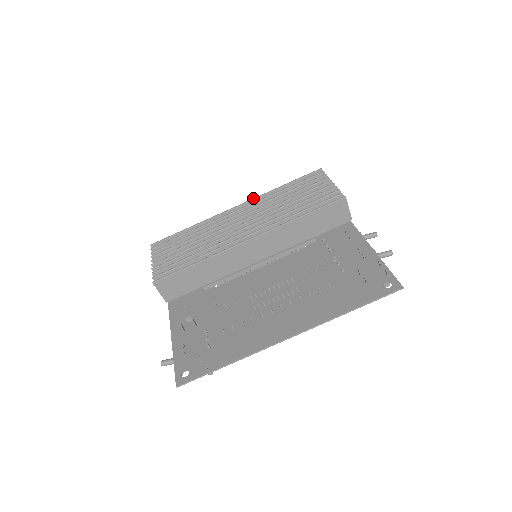
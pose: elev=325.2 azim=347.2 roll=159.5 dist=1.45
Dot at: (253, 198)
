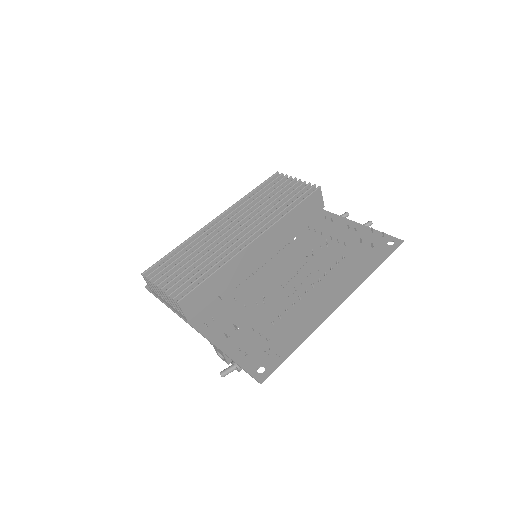
Dot at: (229, 208)
